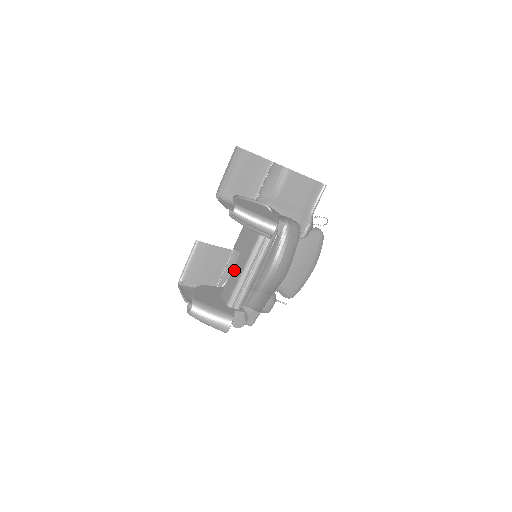
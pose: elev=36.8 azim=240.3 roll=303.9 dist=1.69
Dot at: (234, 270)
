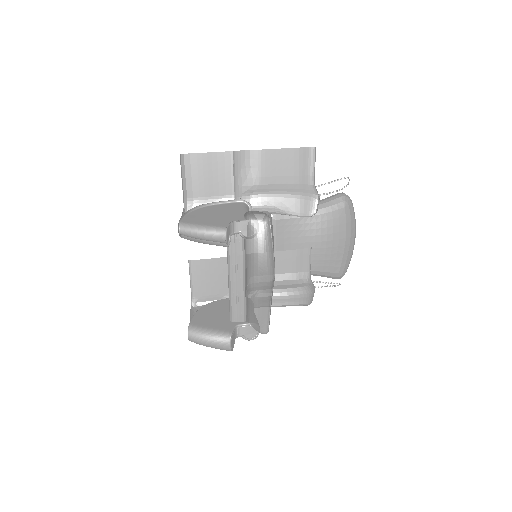
Dot at: occluded
